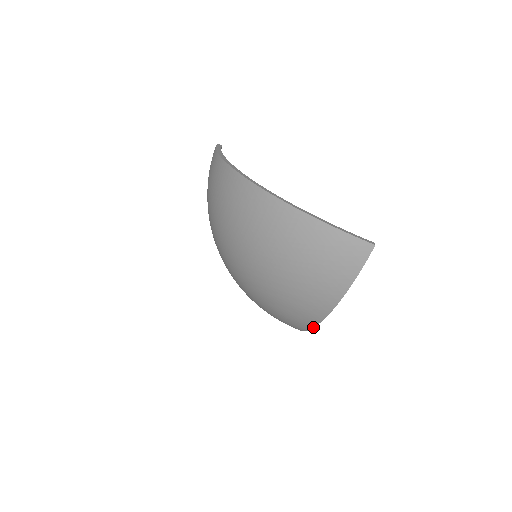
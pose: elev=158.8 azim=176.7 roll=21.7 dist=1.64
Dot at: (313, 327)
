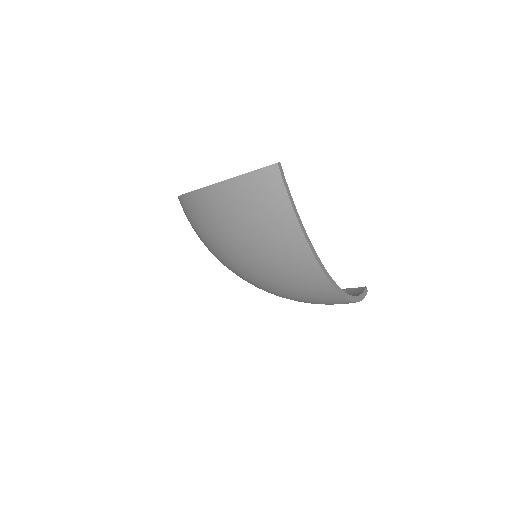
Dot at: (333, 287)
